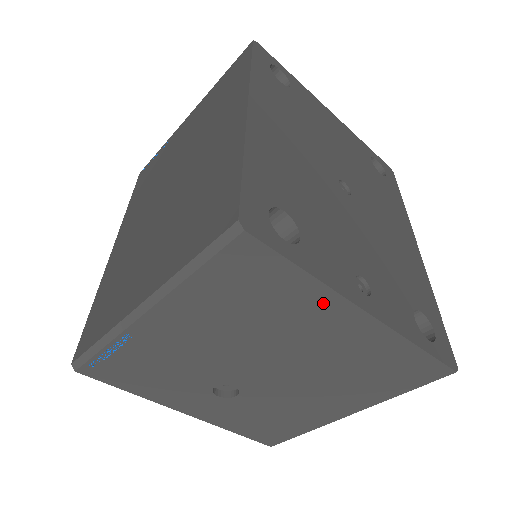
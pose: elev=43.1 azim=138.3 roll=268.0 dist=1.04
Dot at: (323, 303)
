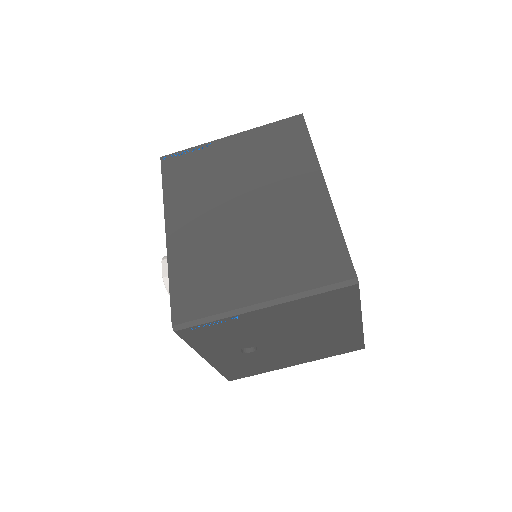
Dot at: (351, 315)
